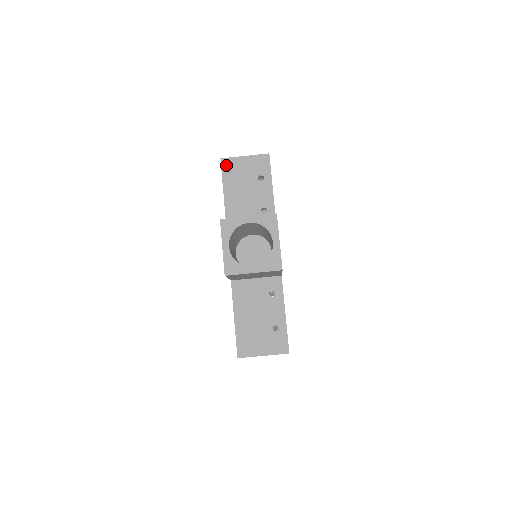
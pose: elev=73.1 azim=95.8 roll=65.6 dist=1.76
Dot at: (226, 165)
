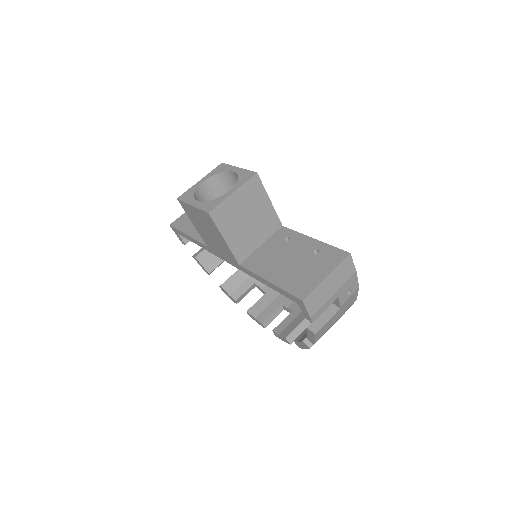
Dot at: (177, 224)
